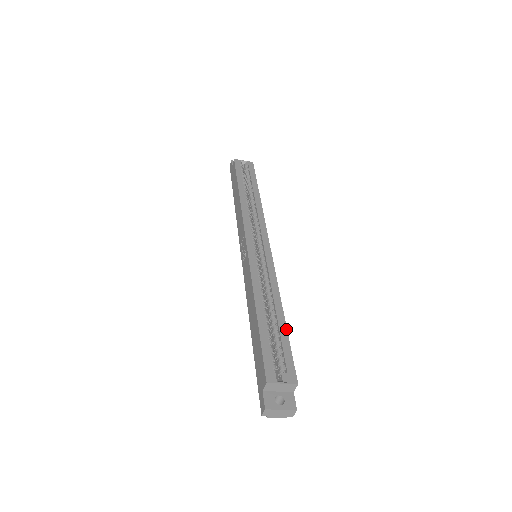
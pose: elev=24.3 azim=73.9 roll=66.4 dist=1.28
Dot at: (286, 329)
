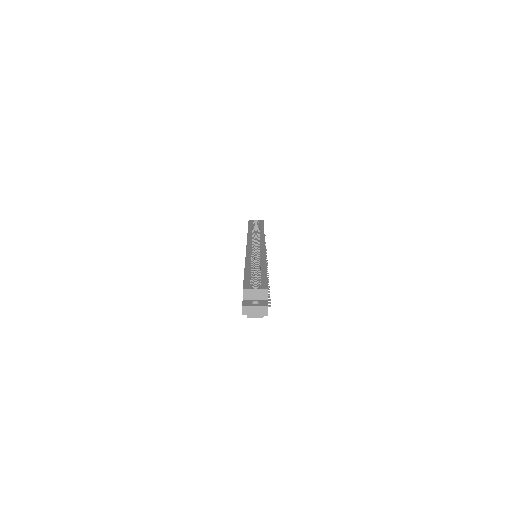
Dot at: (266, 272)
